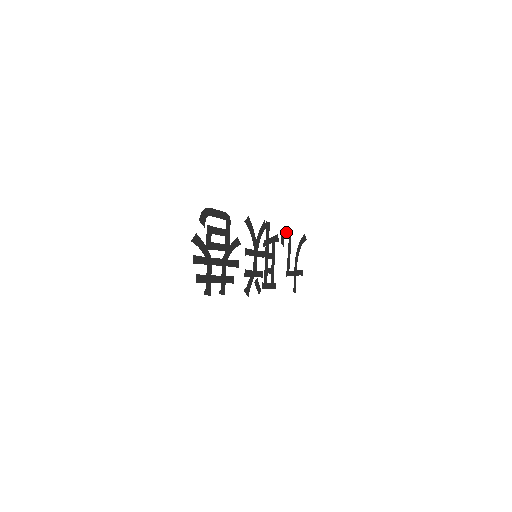
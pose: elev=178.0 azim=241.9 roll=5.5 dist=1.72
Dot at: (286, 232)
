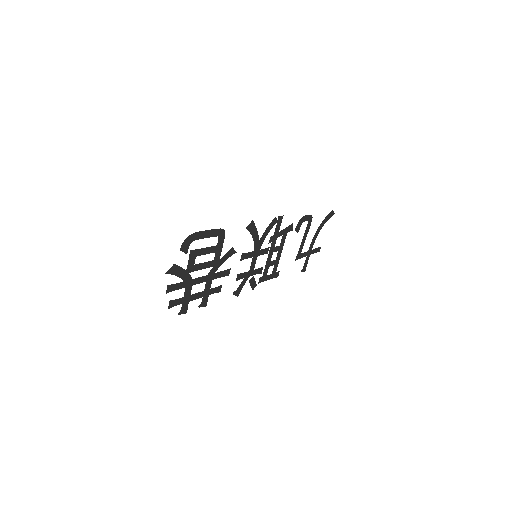
Dot at: (306, 217)
